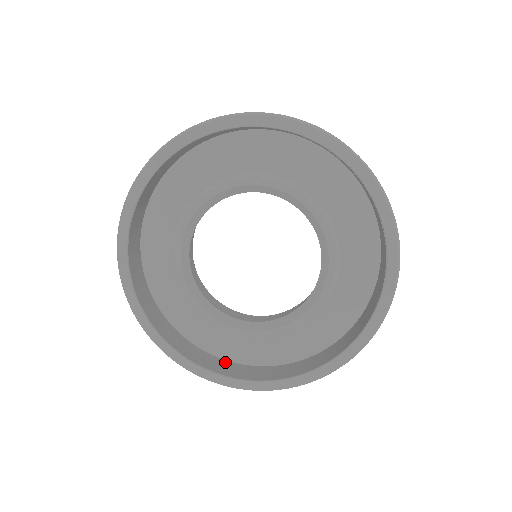
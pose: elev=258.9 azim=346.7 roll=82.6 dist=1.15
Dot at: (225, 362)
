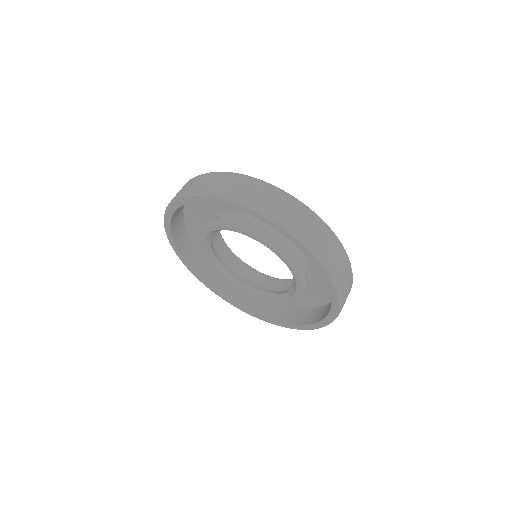
Dot at: (289, 309)
